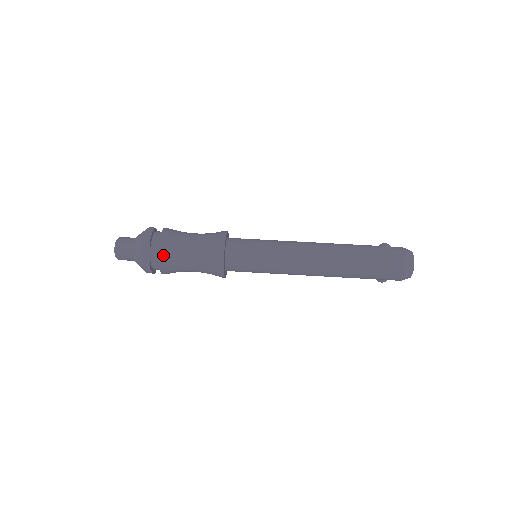
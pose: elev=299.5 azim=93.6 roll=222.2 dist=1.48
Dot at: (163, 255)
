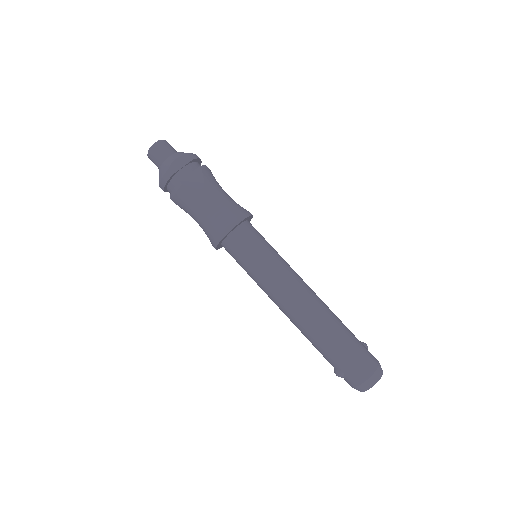
Dot at: (193, 177)
